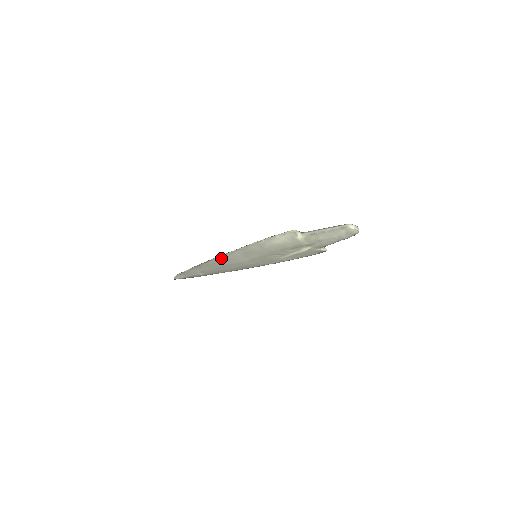
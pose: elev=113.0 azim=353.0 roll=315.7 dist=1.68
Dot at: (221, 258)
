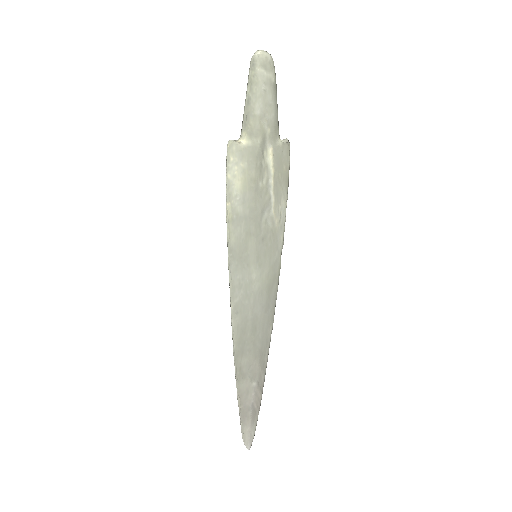
Dot at: (235, 314)
